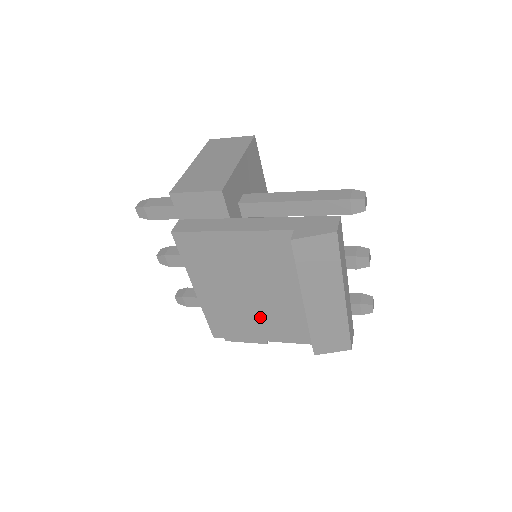
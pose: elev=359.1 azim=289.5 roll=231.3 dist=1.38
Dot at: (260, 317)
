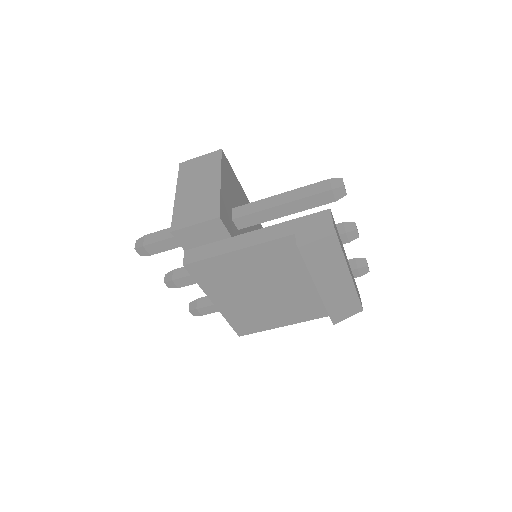
Dot at: (278, 309)
